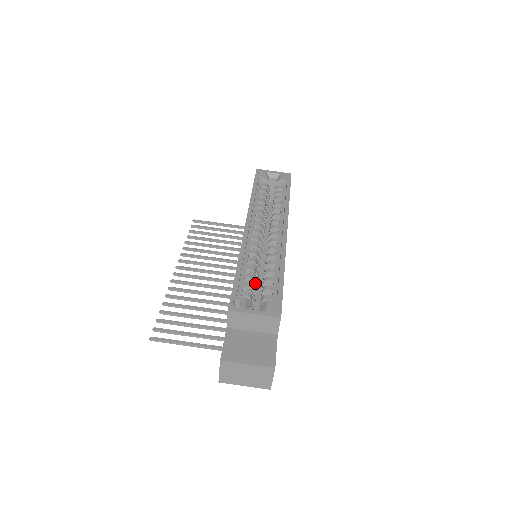
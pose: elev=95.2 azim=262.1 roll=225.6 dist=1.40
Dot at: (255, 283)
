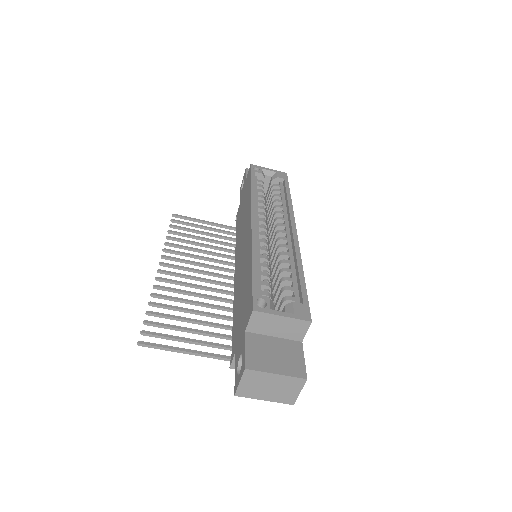
Dot at: occluded
